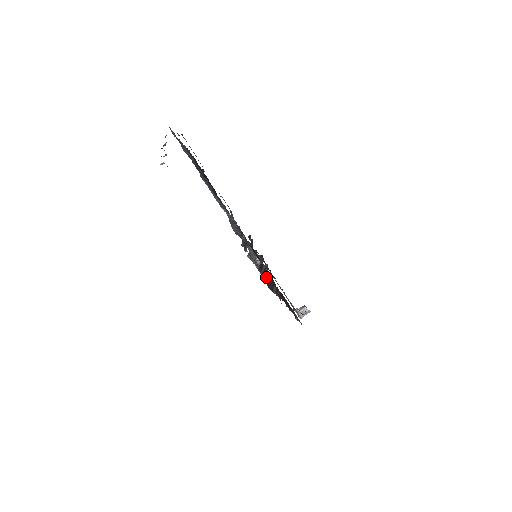
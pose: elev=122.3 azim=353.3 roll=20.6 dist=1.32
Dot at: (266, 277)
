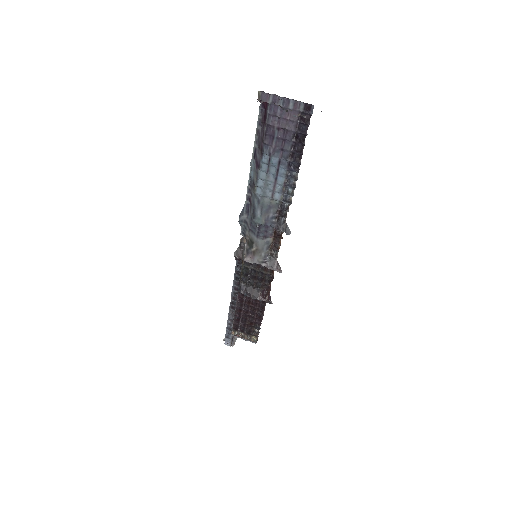
Dot at: (245, 287)
